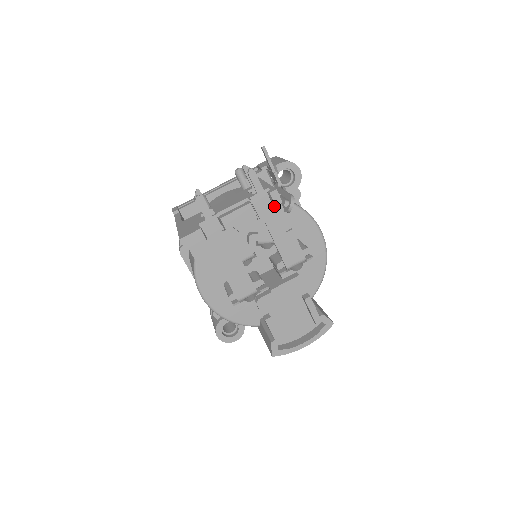
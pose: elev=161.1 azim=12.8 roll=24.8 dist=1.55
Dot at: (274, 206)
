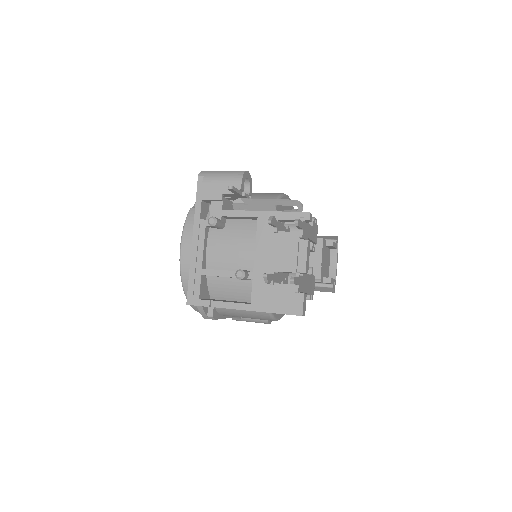
Dot at: (307, 223)
